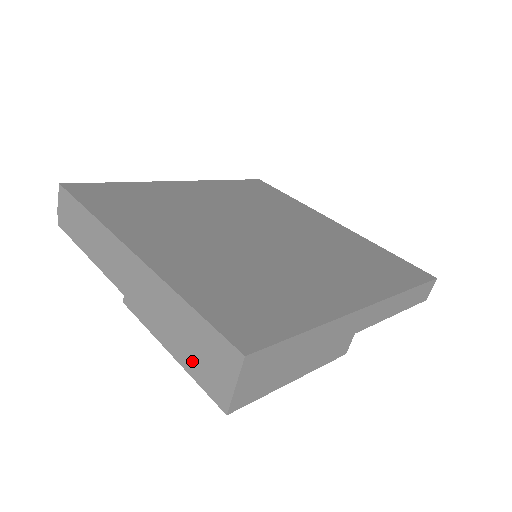
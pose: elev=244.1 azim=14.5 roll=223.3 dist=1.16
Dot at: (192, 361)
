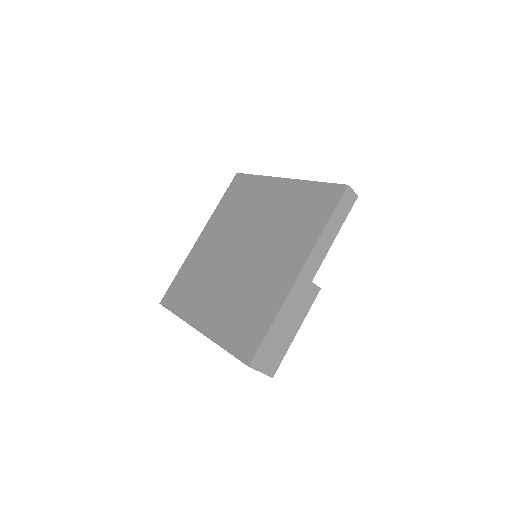
Dot at: occluded
